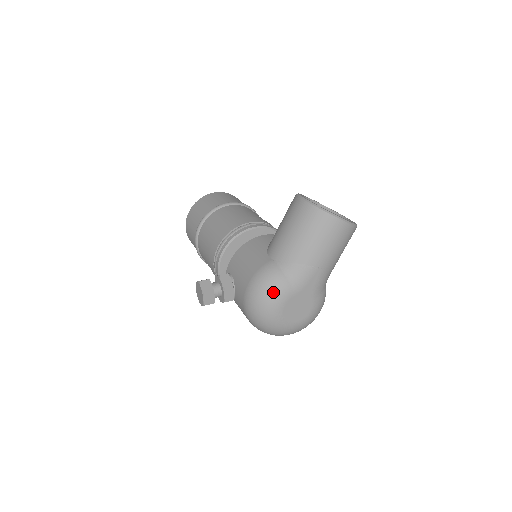
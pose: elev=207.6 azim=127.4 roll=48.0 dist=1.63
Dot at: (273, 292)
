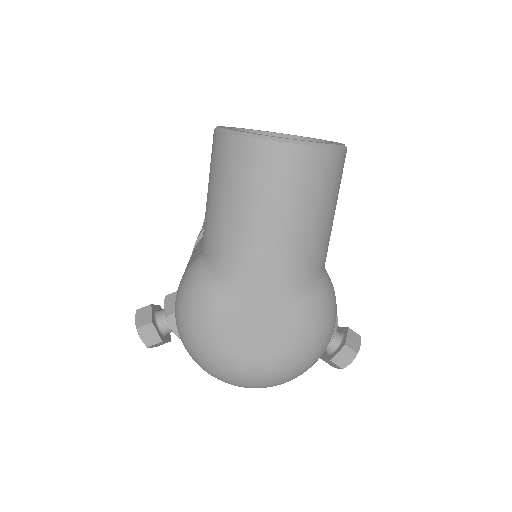
Dot at: (196, 311)
